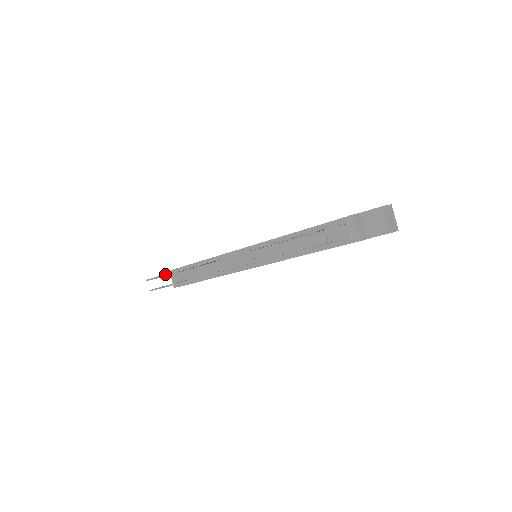
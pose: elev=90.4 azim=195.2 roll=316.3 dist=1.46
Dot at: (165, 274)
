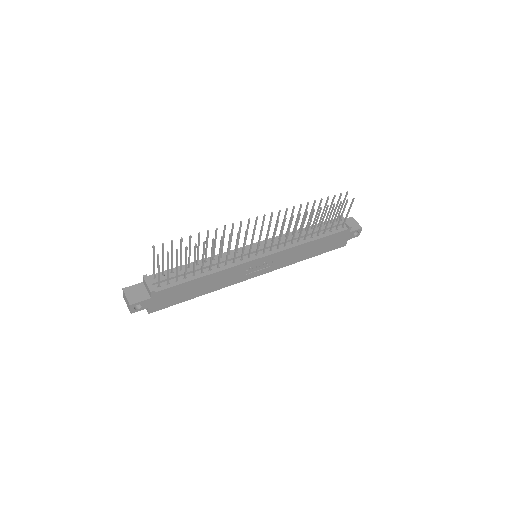
Dot at: occluded
